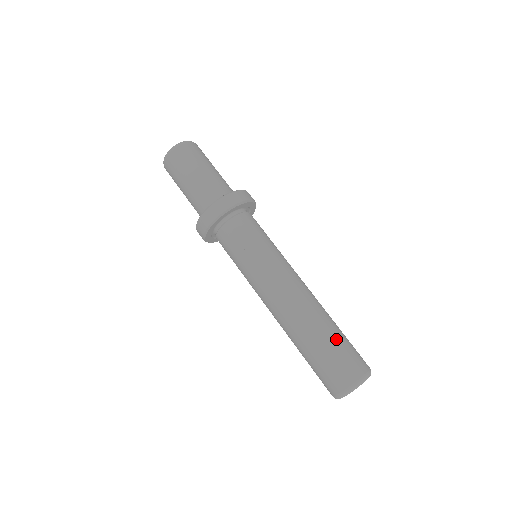
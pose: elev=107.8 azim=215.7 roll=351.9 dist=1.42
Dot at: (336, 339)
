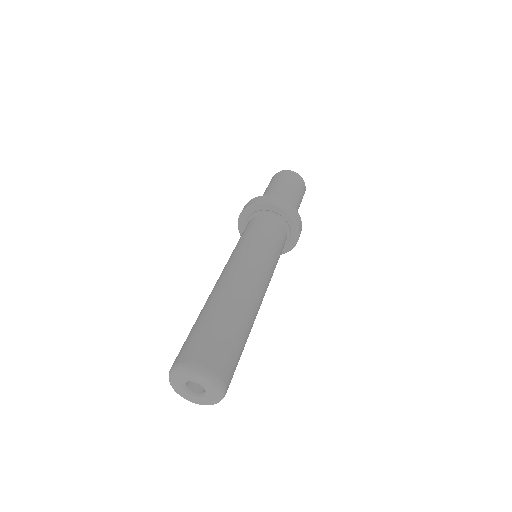
Dot at: (243, 345)
